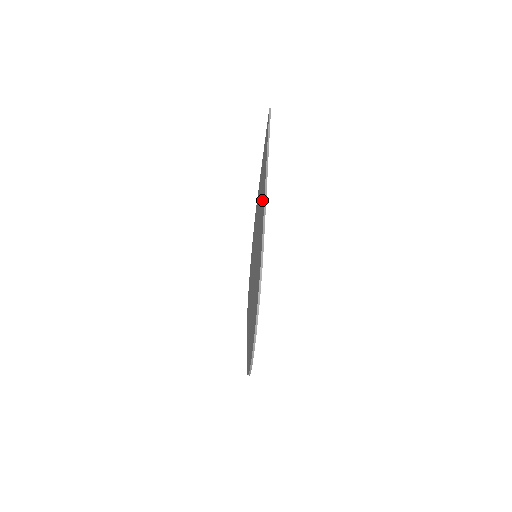
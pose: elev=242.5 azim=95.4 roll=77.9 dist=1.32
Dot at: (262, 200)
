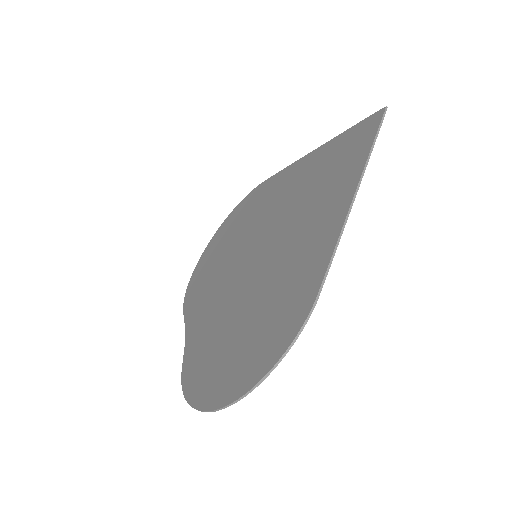
Dot at: (323, 215)
